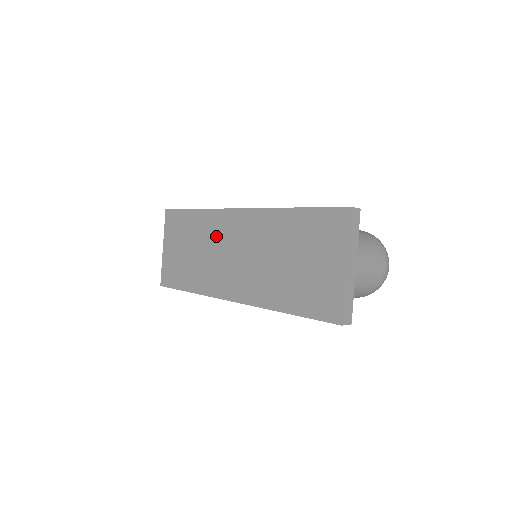
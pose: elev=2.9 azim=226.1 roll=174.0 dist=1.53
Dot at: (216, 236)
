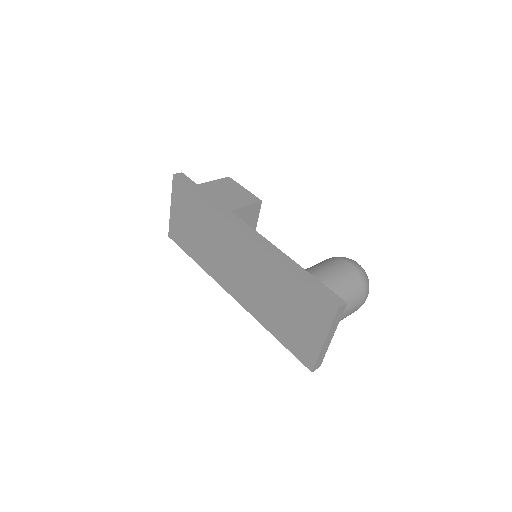
Dot at: (221, 238)
